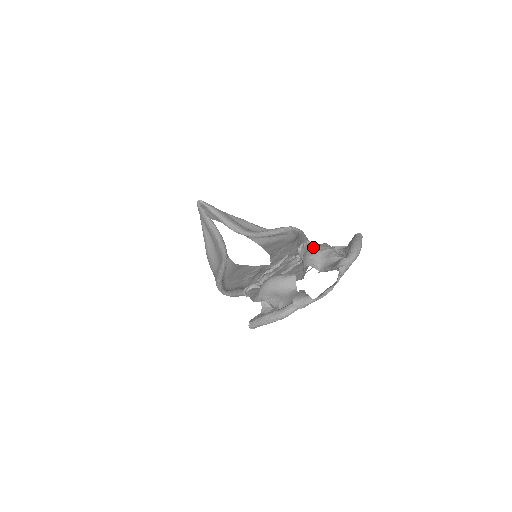
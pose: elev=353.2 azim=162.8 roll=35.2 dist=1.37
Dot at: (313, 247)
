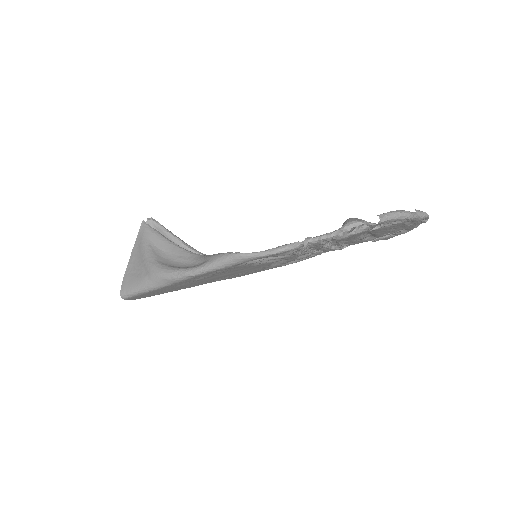
Dot at: occluded
